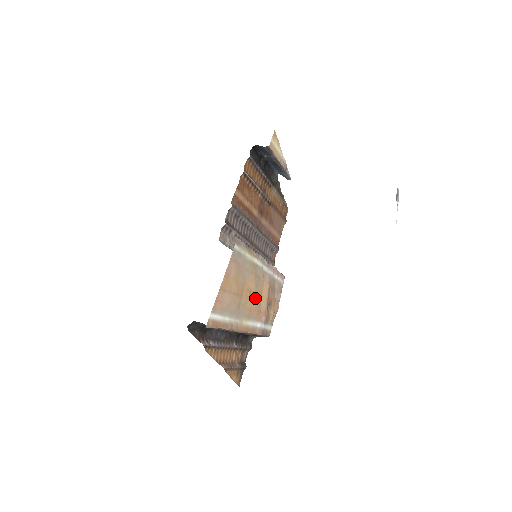
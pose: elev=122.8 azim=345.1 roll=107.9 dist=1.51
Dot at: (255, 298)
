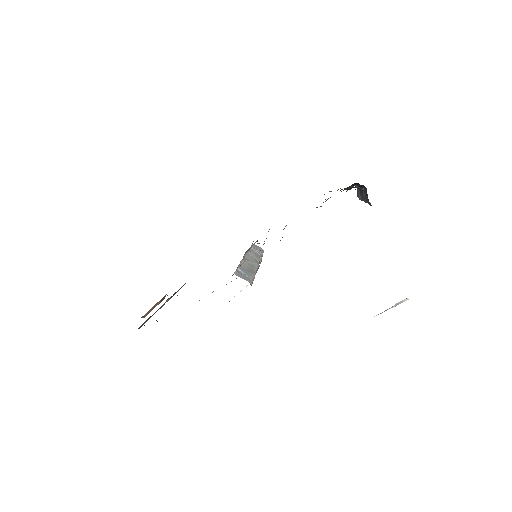
Dot at: occluded
